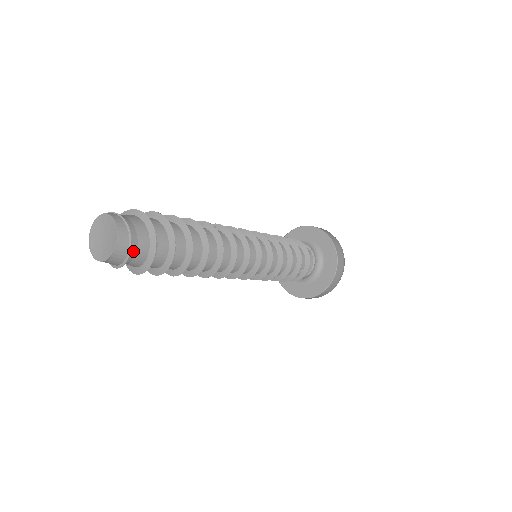
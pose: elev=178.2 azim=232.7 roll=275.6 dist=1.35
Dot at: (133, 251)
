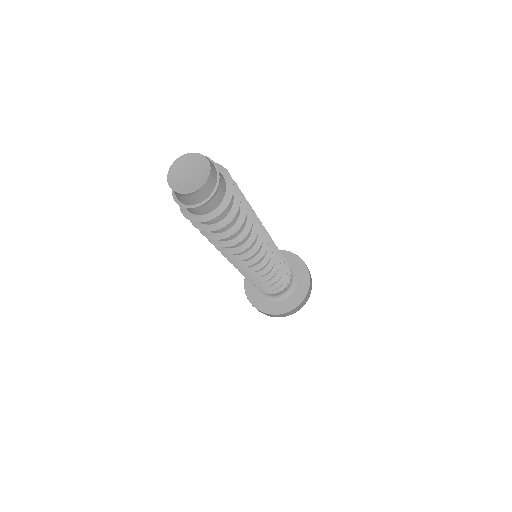
Dot at: (217, 186)
